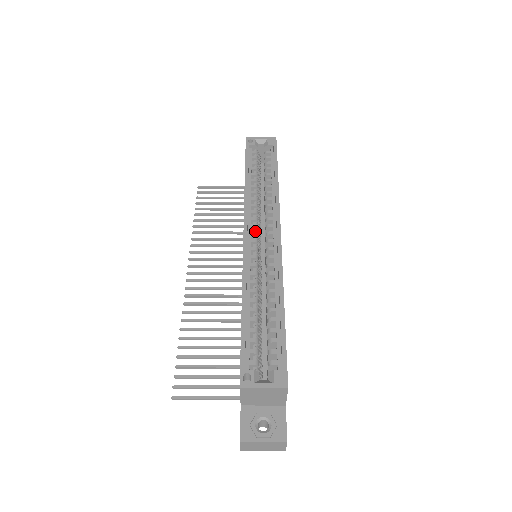
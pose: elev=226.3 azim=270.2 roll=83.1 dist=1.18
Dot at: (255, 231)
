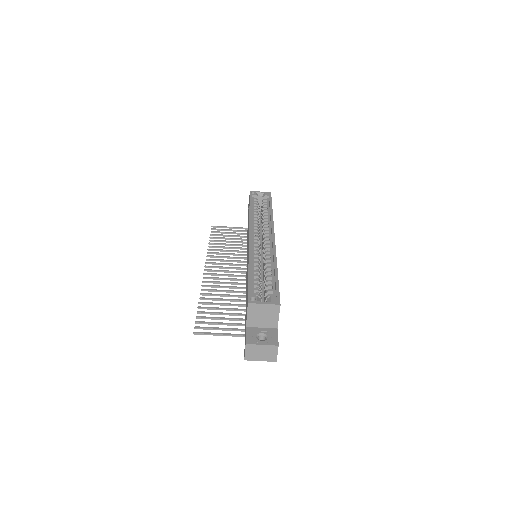
Dot at: (257, 236)
